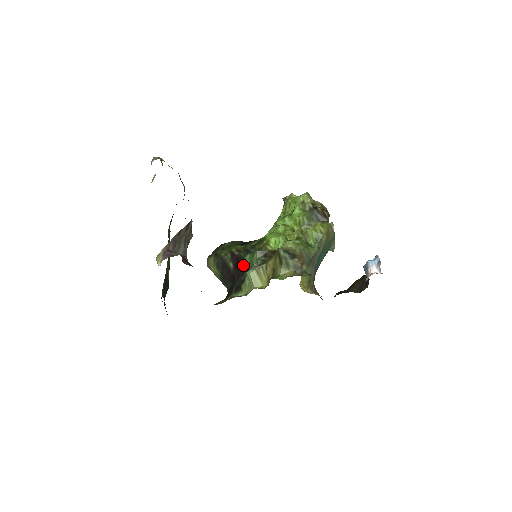
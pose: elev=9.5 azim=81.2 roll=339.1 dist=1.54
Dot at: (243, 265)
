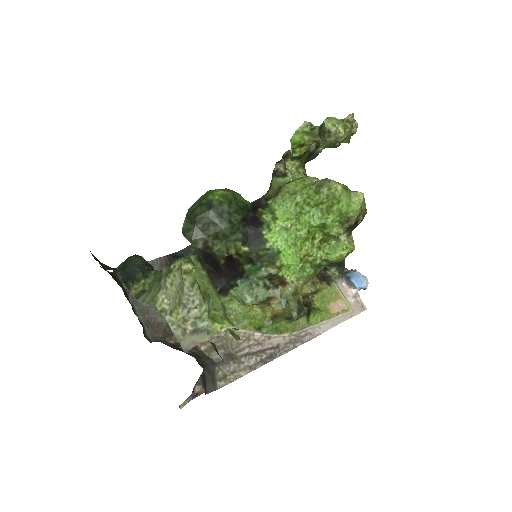
Dot at: (238, 271)
